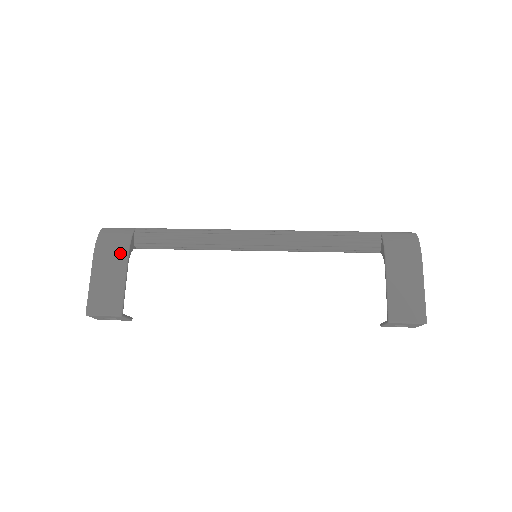
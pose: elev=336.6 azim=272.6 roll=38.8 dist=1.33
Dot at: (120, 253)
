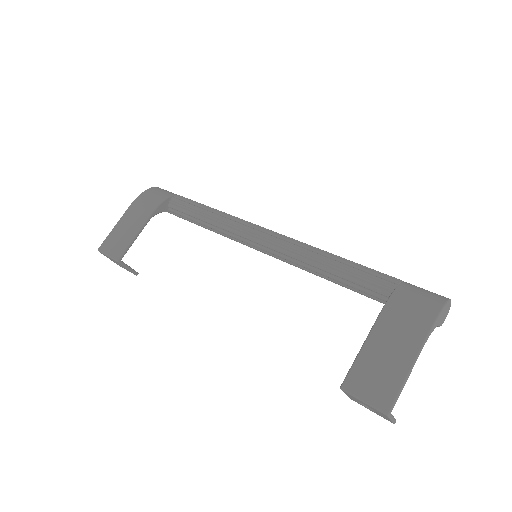
Dot at: (148, 209)
